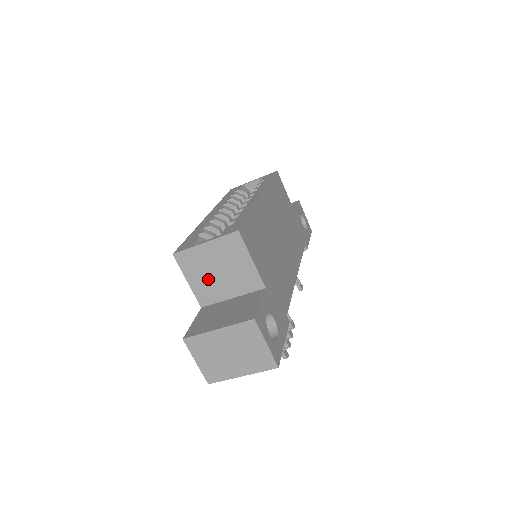
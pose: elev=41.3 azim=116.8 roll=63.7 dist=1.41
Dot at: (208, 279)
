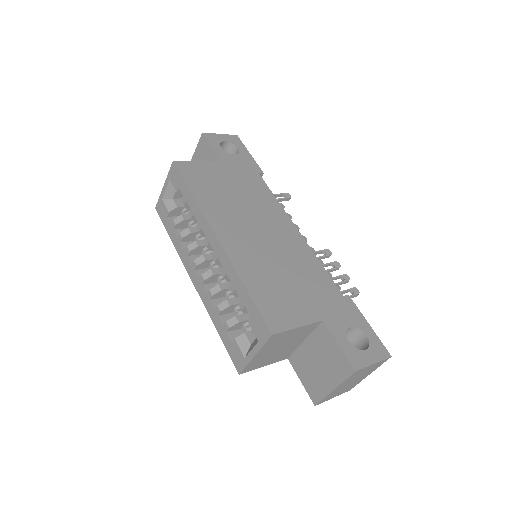
Dot at: (277, 354)
